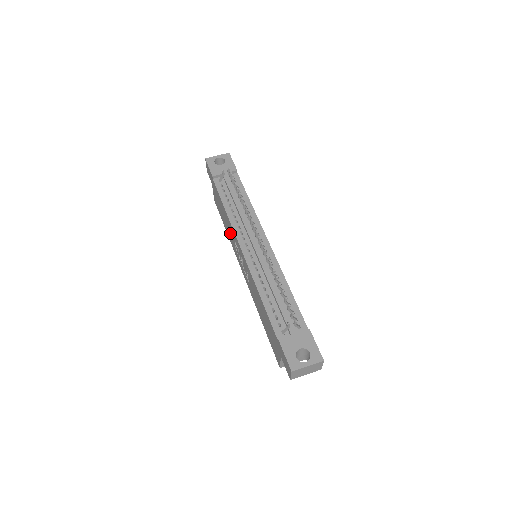
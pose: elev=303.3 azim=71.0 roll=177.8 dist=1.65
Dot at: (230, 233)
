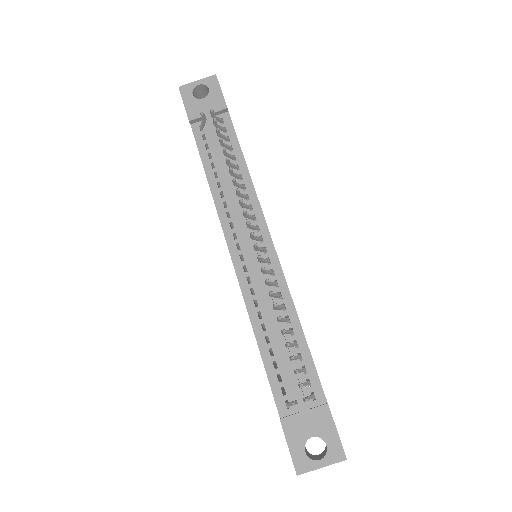
Dot at: occluded
